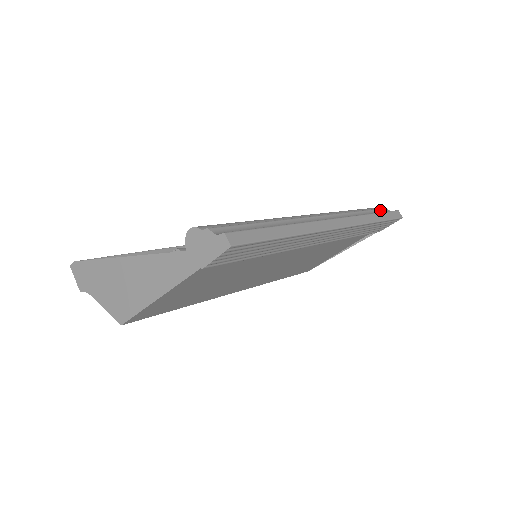
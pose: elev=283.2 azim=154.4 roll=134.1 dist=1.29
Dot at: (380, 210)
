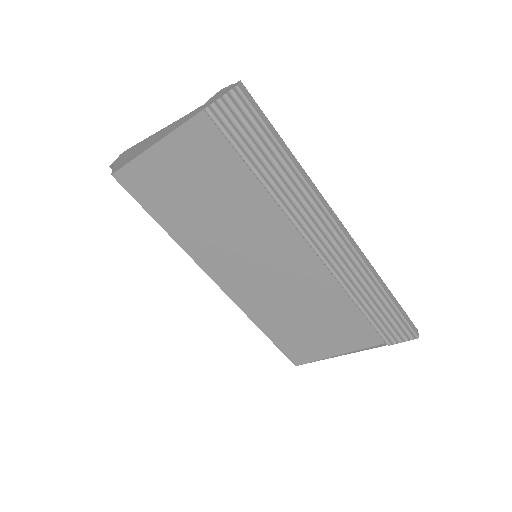
Dot at: occluded
